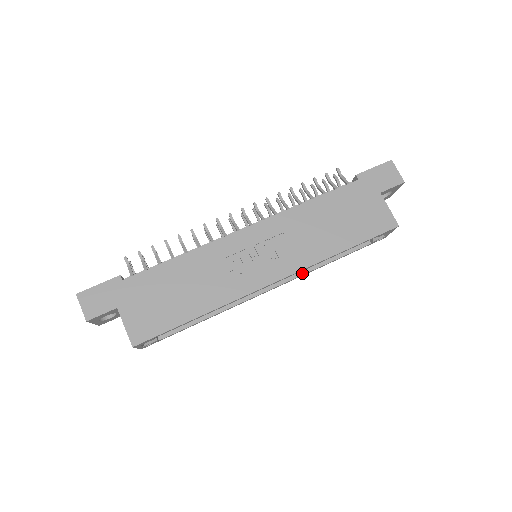
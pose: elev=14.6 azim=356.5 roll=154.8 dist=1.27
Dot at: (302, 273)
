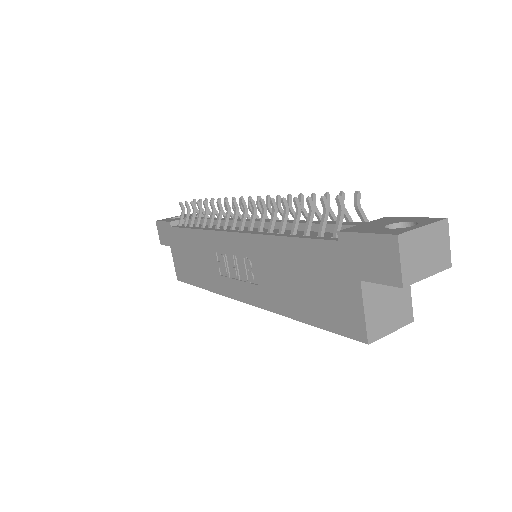
Dot at: occluded
